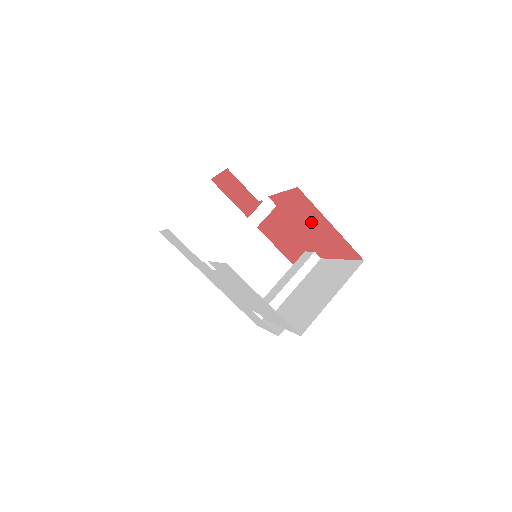
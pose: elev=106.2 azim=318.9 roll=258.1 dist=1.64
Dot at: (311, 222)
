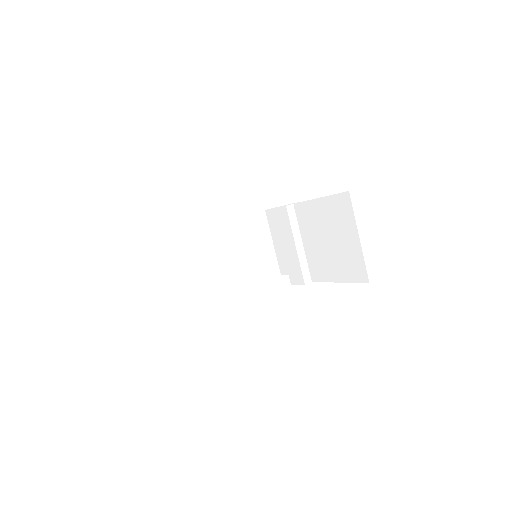
Dot at: occluded
